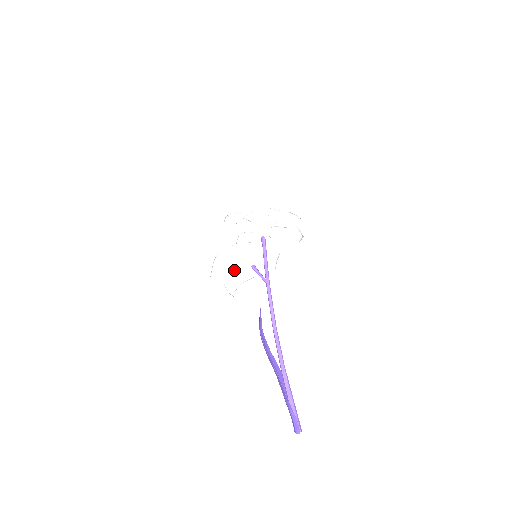
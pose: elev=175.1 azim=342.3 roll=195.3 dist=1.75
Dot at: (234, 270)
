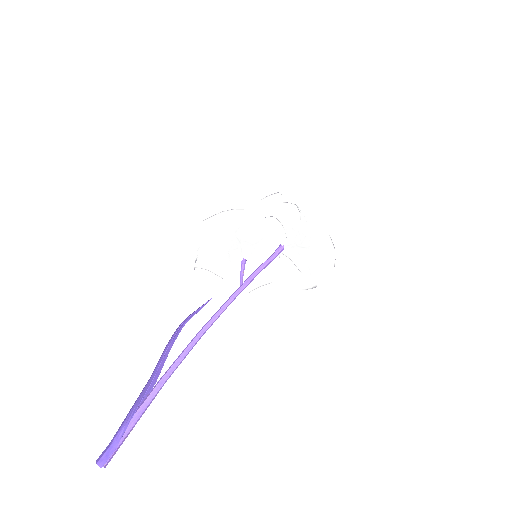
Dot at: (222, 246)
